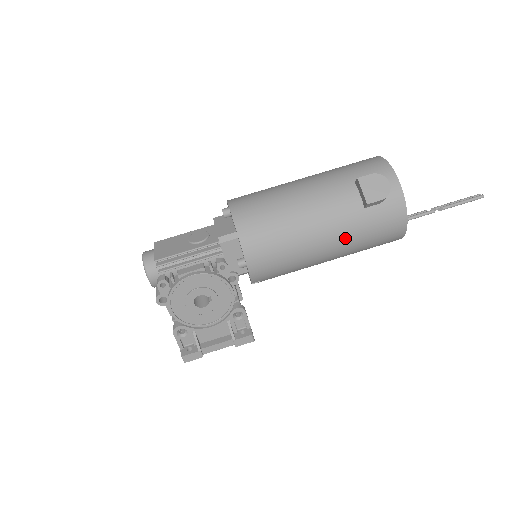
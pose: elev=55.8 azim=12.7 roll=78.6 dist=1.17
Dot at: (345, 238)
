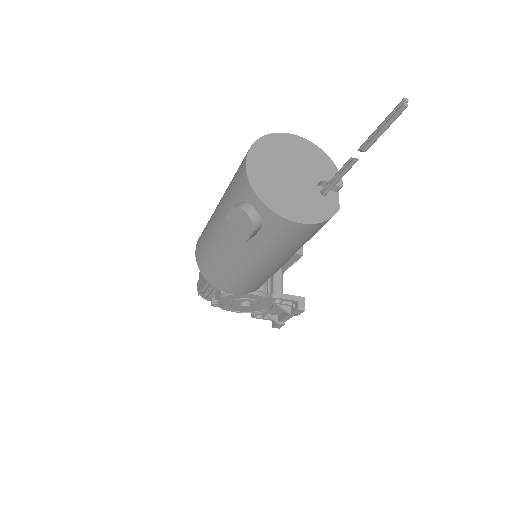
Dot at: (269, 257)
